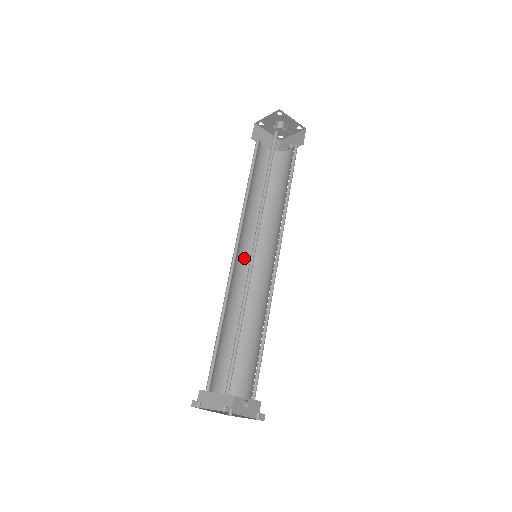
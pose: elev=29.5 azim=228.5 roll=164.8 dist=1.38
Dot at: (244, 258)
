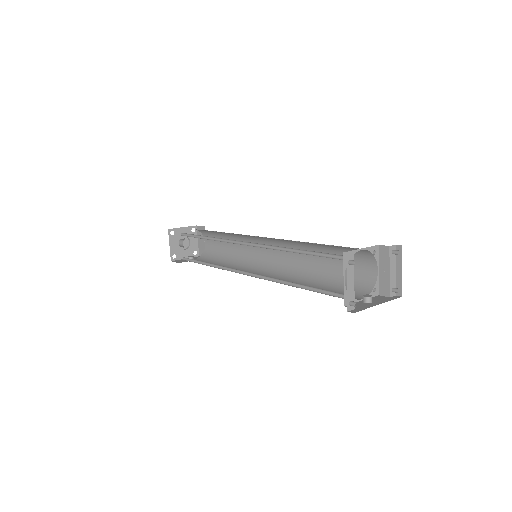
Dot at: occluded
